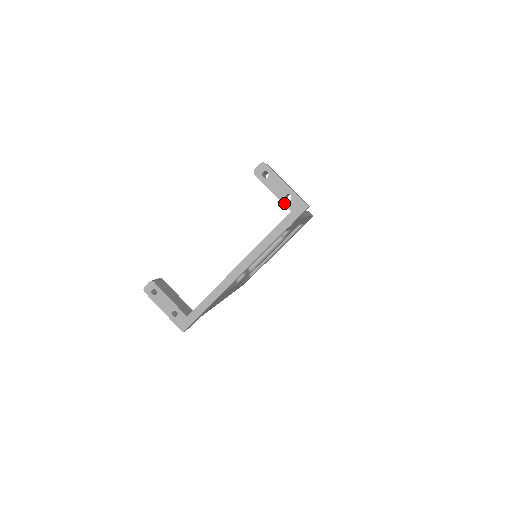
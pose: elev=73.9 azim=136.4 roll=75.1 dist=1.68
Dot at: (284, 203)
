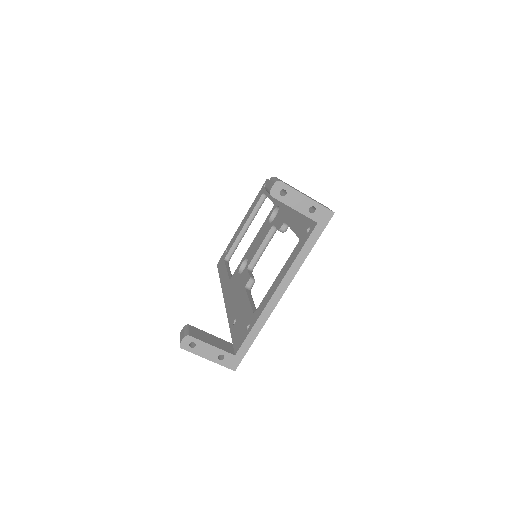
Dot at: (309, 217)
